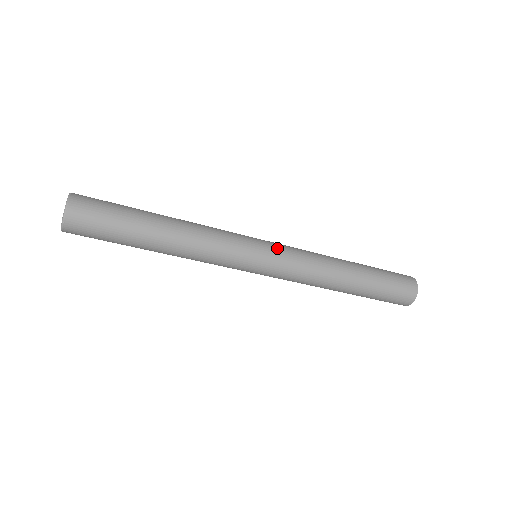
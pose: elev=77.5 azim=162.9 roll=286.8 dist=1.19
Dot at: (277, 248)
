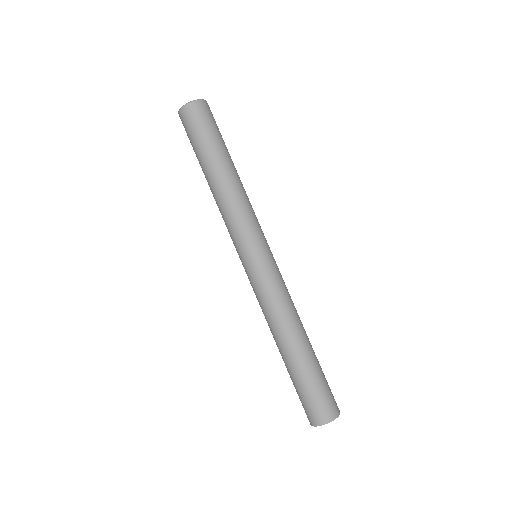
Dot at: occluded
